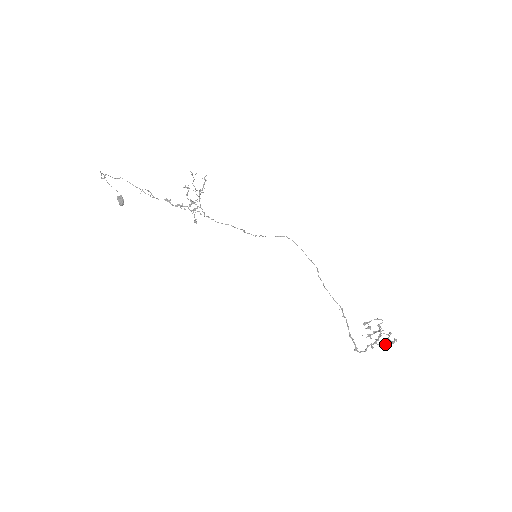
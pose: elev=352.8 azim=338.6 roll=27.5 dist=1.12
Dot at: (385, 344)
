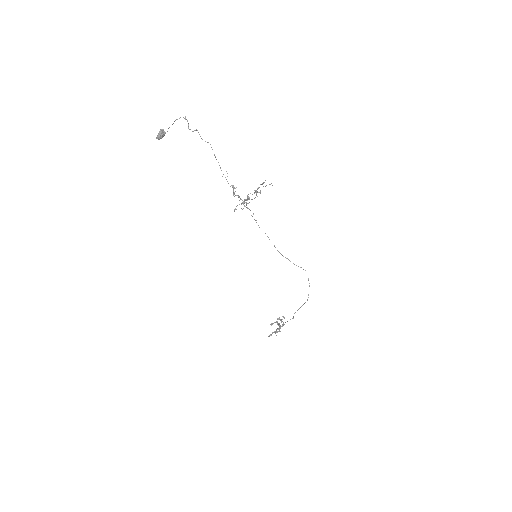
Dot at: occluded
